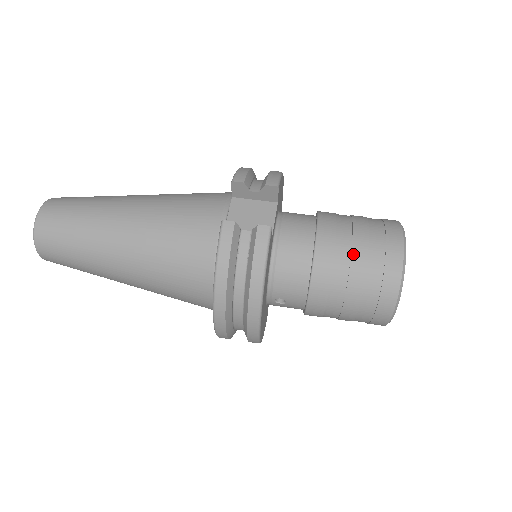
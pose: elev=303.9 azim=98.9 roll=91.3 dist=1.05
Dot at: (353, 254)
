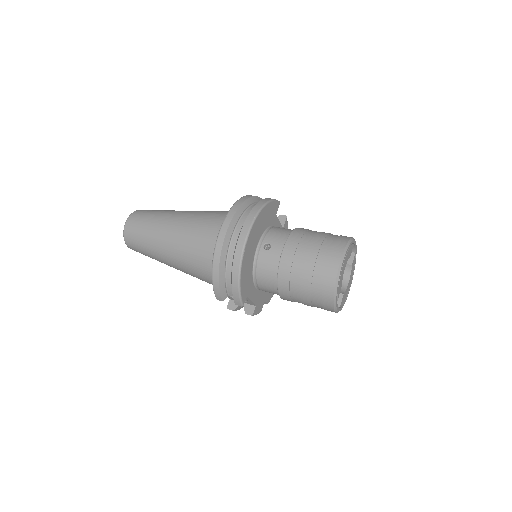
Dot at: occluded
